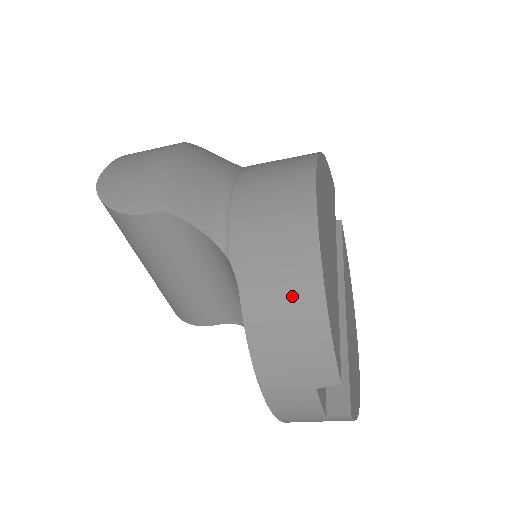
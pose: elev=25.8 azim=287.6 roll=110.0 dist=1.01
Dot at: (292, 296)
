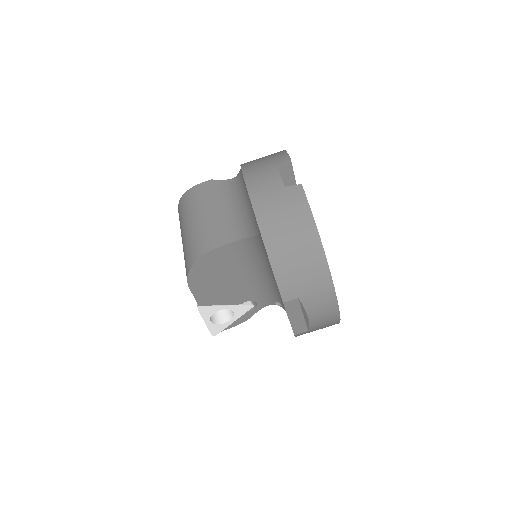
Dot at: occluded
